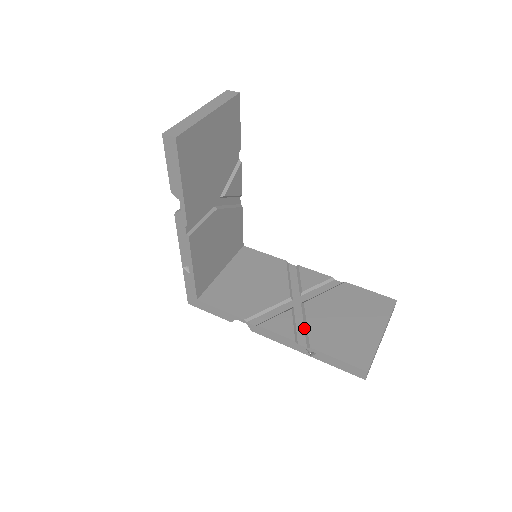
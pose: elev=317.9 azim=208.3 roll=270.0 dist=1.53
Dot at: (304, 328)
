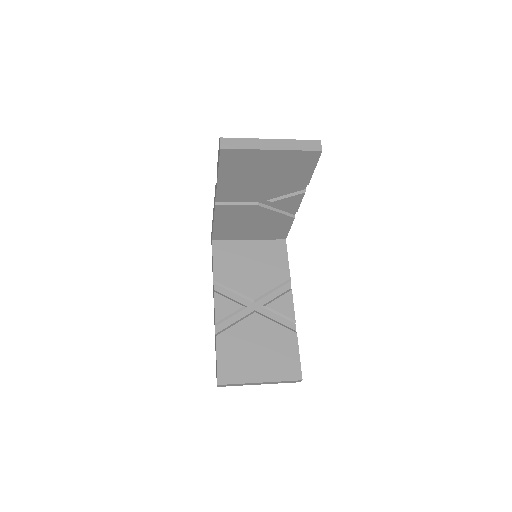
Dot at: (232, 324)
